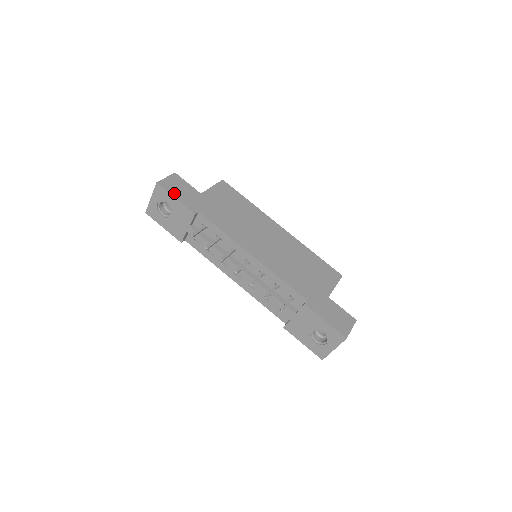
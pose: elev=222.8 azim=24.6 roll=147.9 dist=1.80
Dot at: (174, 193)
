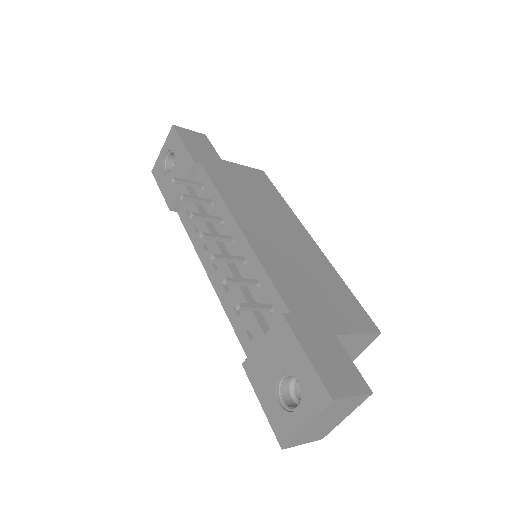
Dot at: (186, 140)
